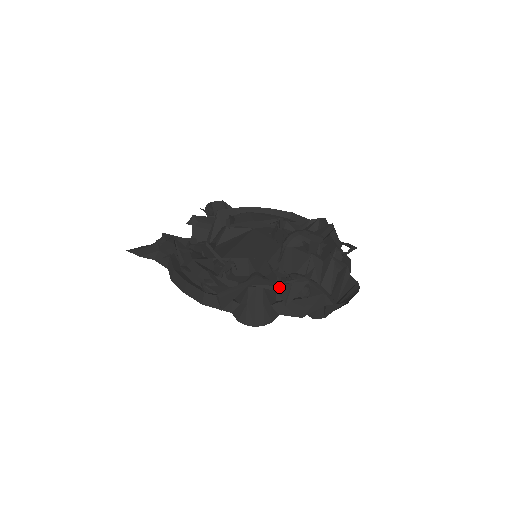
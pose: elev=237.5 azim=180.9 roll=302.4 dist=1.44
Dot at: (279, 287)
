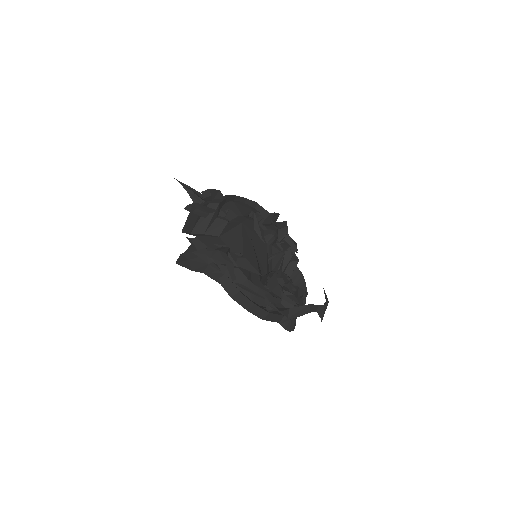
Dot at: (319, 309)
